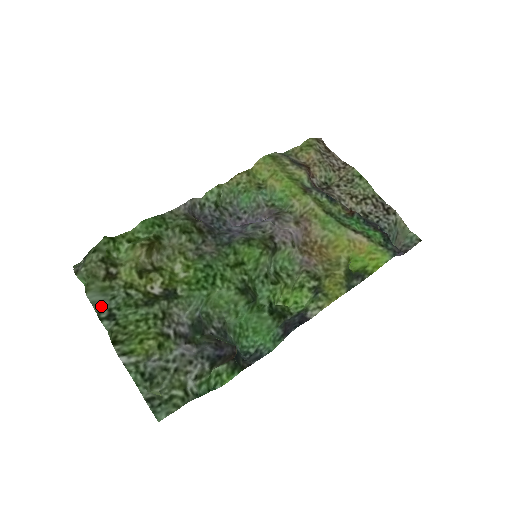
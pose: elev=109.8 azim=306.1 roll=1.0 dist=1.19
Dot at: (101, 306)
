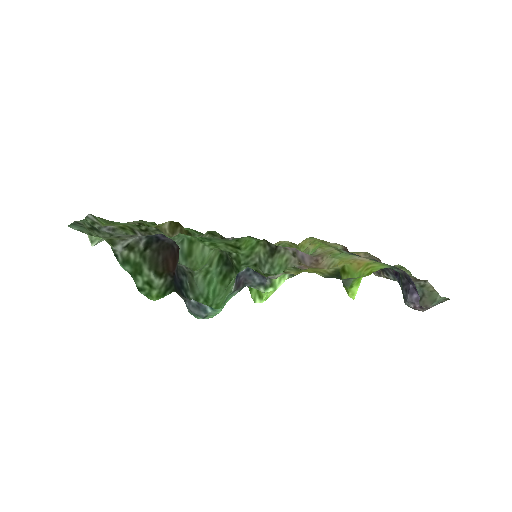
Dot at: occluded
